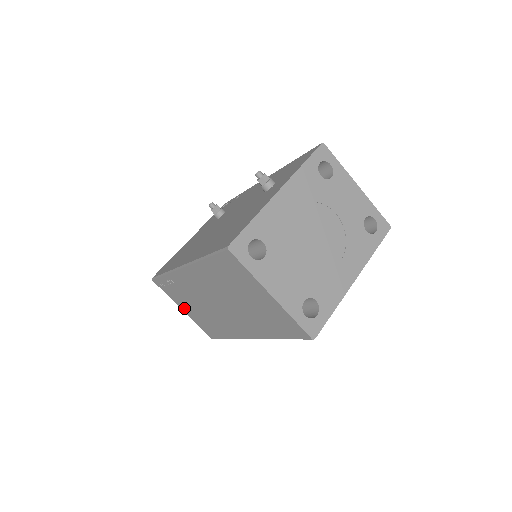
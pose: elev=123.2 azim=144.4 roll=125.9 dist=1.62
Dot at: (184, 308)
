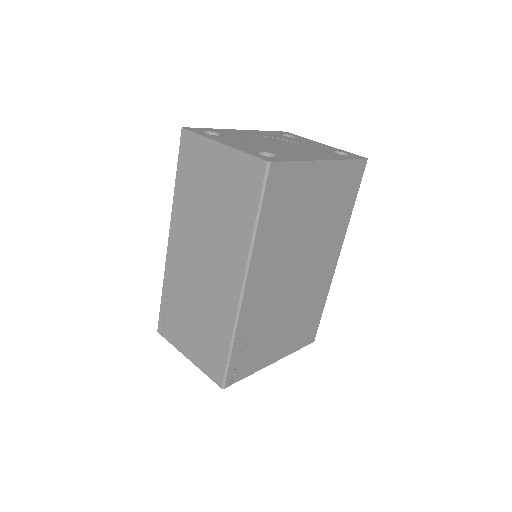
Dot at: (187, 348)
